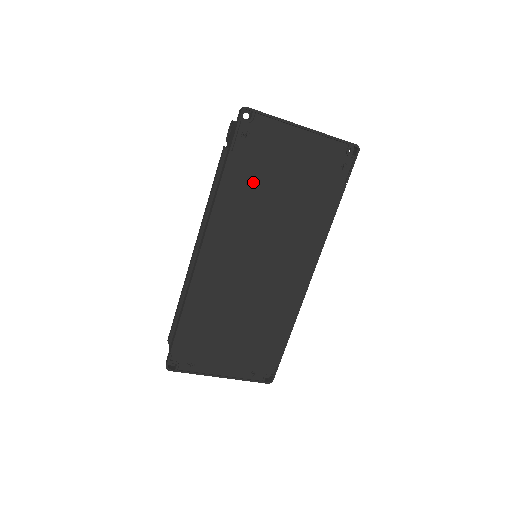
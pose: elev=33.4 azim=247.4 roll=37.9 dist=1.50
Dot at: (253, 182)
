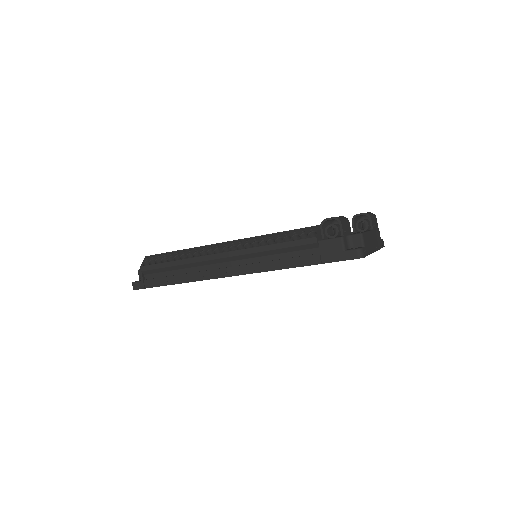
Dot at: occluded
